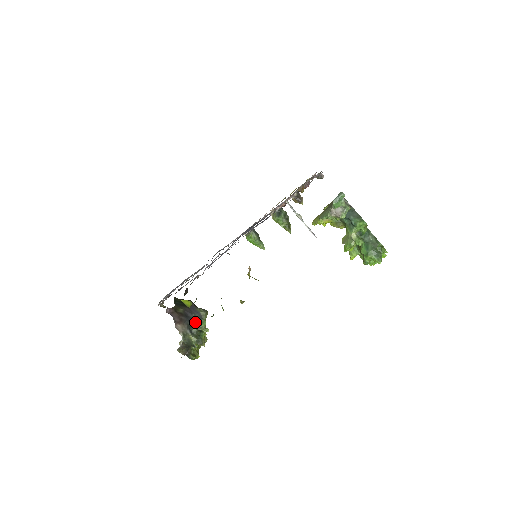
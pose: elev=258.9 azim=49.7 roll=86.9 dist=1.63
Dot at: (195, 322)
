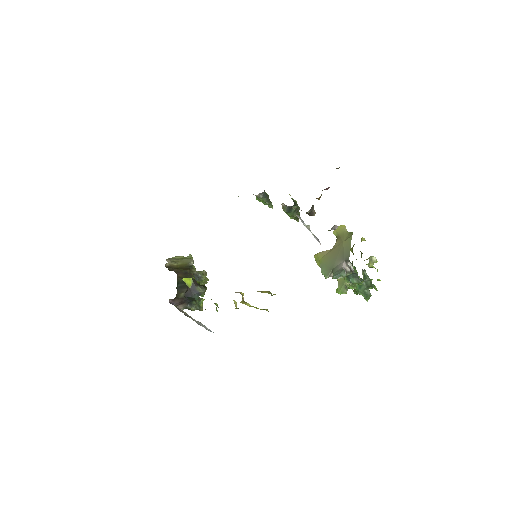
Dot at: occluded
